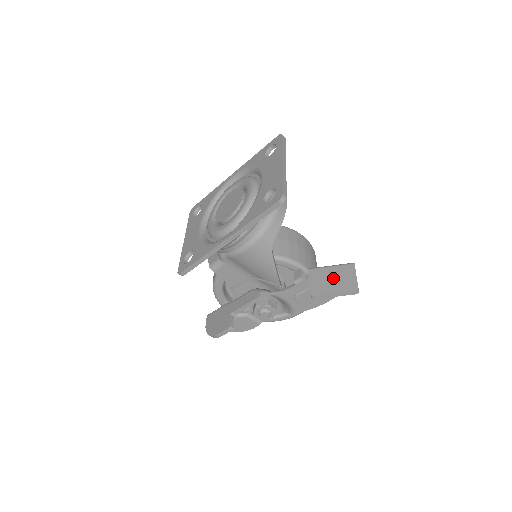
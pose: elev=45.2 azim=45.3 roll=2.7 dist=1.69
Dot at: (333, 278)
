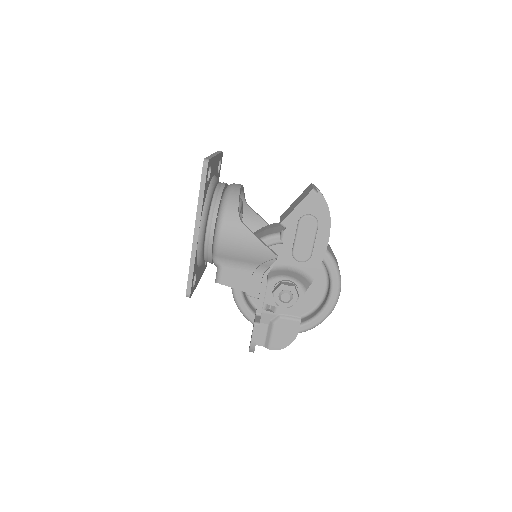
Dot at: (296, 202)
